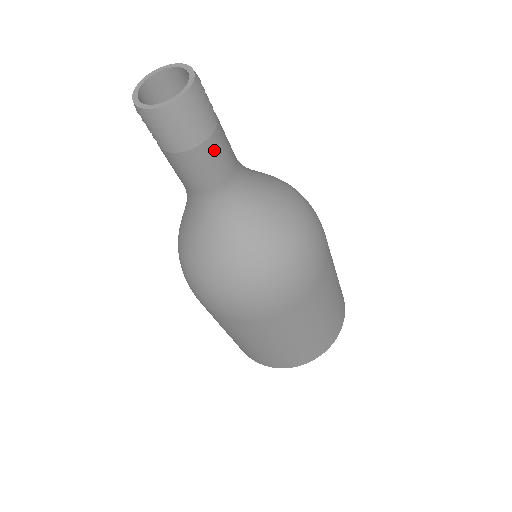
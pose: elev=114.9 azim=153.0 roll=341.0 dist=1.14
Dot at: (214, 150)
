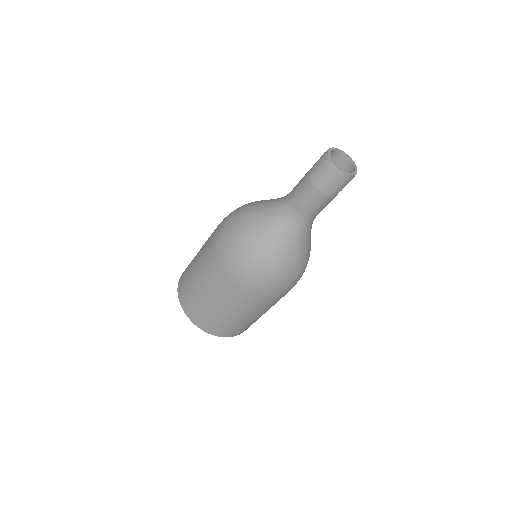
Dot at: occluded
